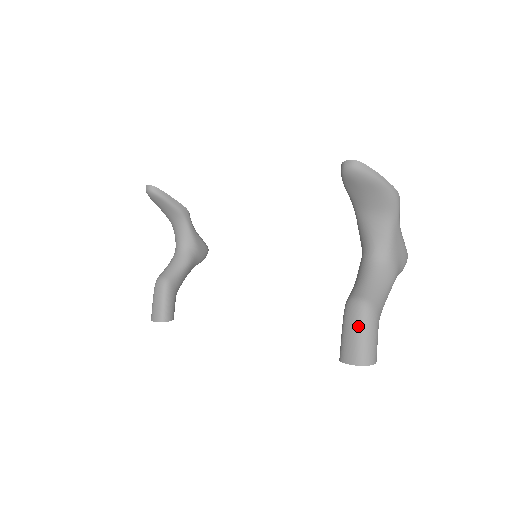
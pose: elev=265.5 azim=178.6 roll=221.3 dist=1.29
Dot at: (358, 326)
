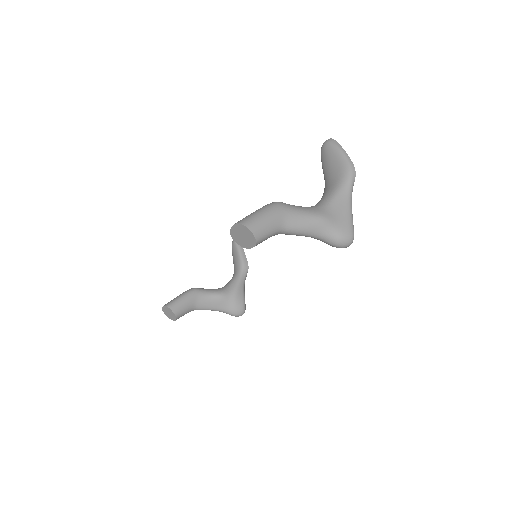
Dot at: (260, 208)
